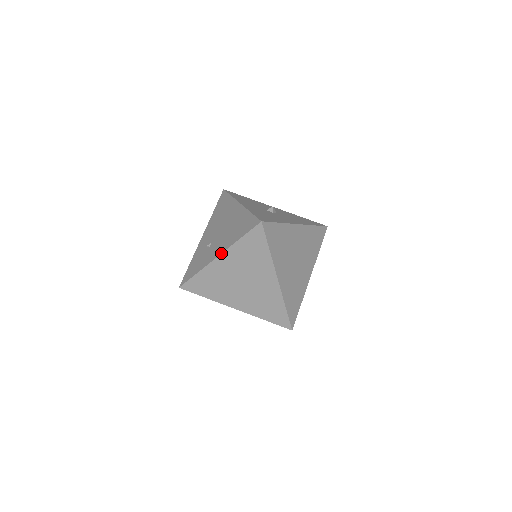
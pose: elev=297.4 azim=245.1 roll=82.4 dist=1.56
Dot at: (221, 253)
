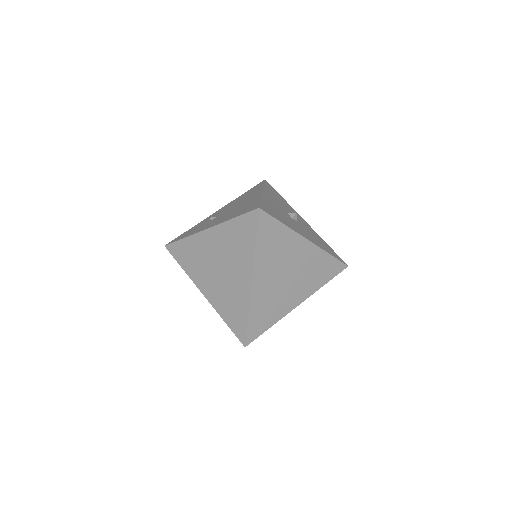
Dot at: (212, 226)
